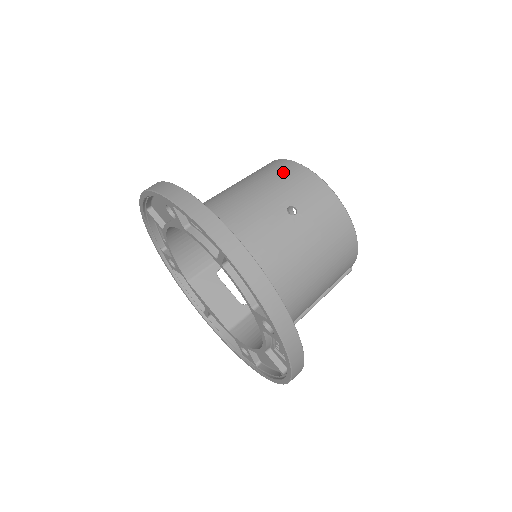
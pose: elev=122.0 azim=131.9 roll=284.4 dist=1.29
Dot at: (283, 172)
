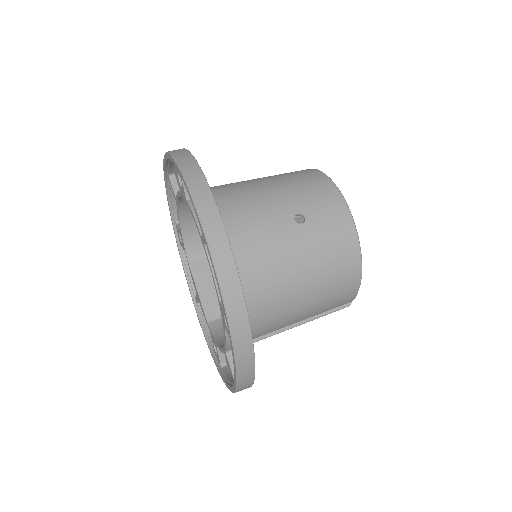
Dot at: (309, 180)
